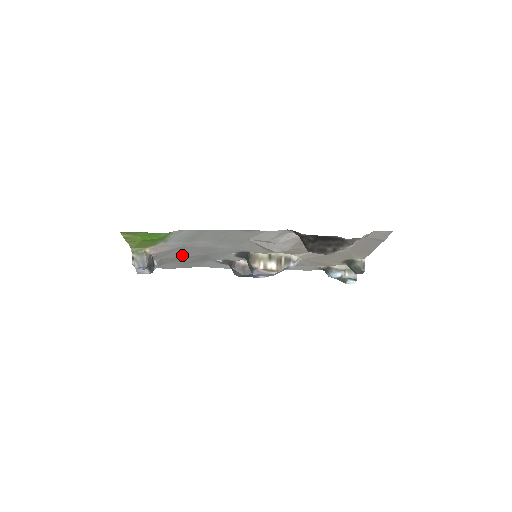
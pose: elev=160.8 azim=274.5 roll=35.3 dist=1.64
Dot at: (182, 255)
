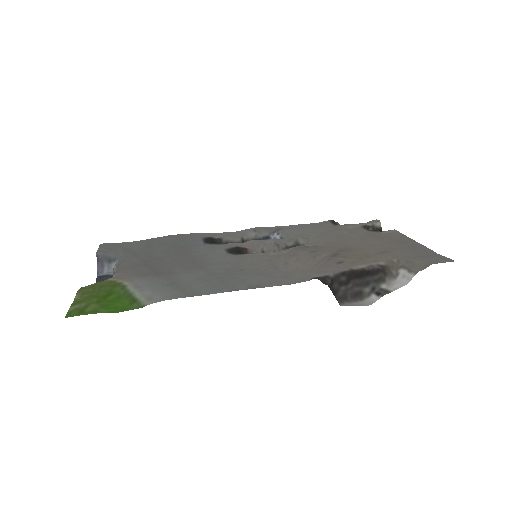
Dot at: (153, 262)
